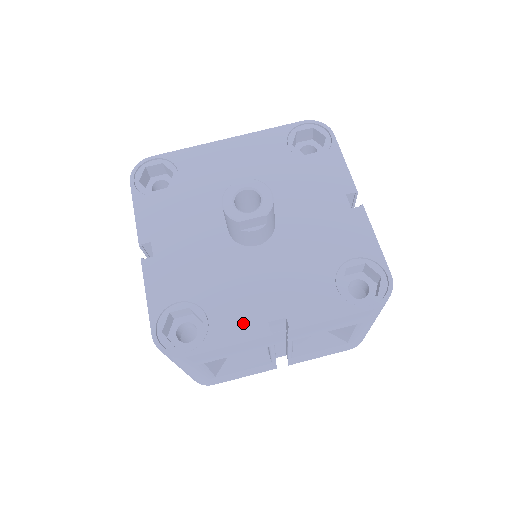
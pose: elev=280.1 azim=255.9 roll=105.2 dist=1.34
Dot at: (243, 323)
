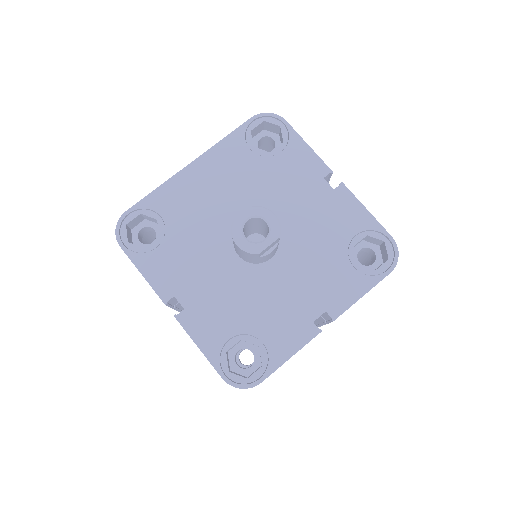
Dot at: (293, 332)
